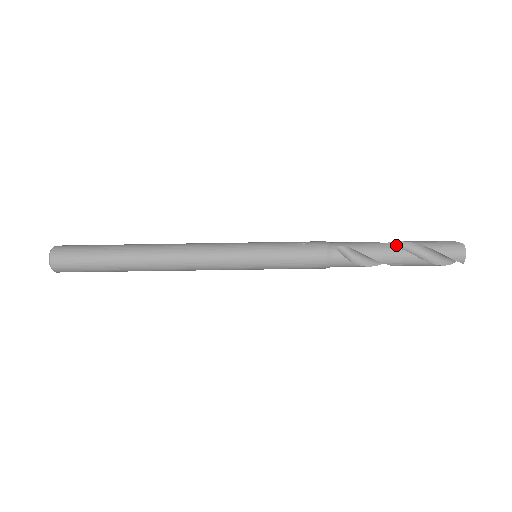
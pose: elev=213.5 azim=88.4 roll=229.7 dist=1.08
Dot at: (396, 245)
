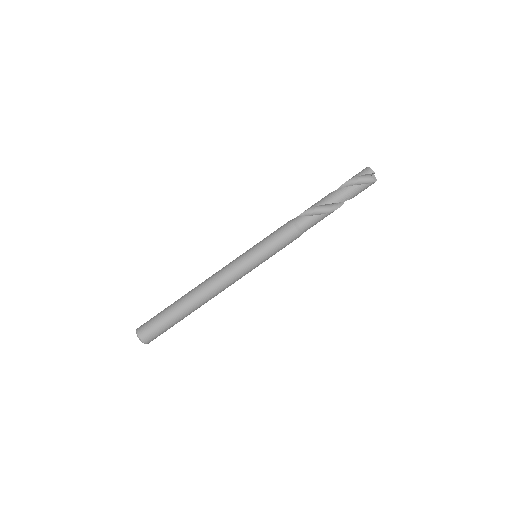
Dot at: occluded
